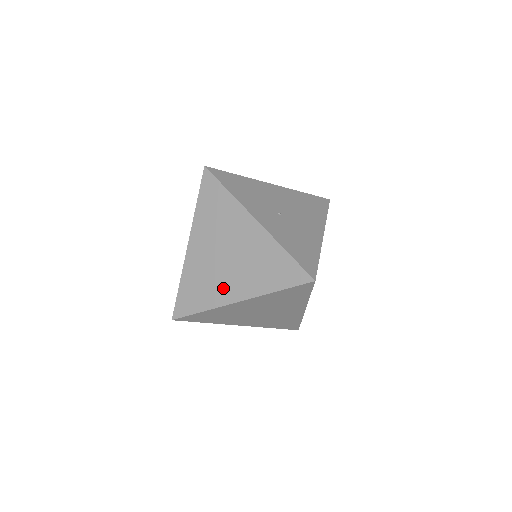
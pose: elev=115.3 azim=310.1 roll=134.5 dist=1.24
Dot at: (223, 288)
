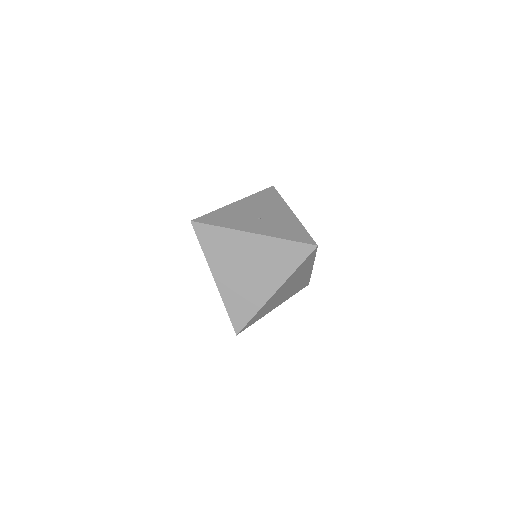
Dot at: (259, 291)
